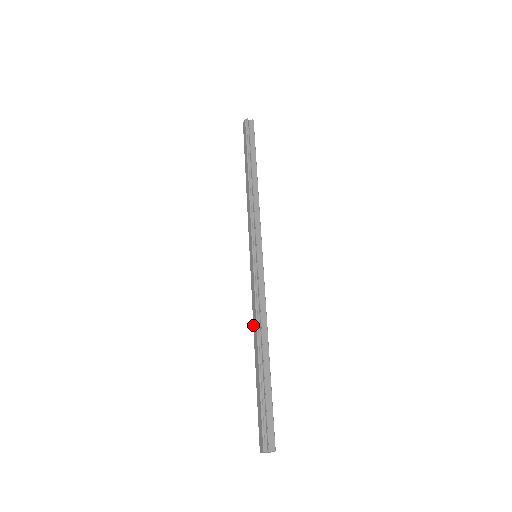
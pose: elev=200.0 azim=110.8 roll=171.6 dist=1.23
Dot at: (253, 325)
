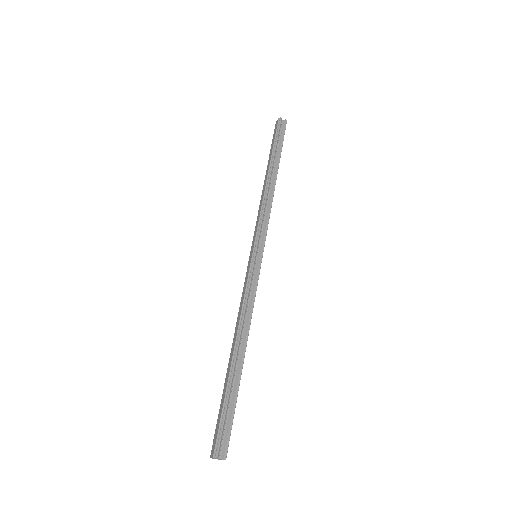
Dot at: (236, 325)
